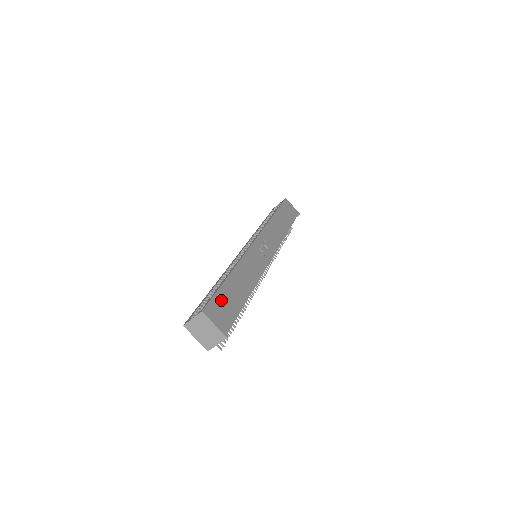
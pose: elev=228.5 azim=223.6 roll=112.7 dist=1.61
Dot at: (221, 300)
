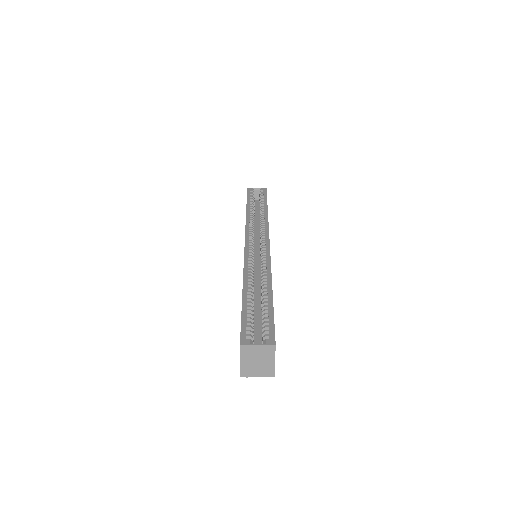
Dot at: occluded
